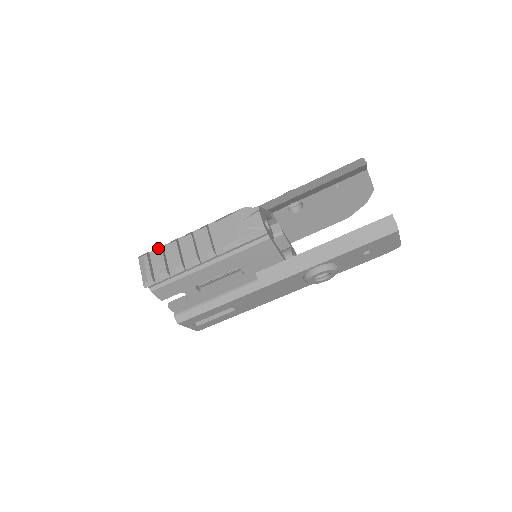
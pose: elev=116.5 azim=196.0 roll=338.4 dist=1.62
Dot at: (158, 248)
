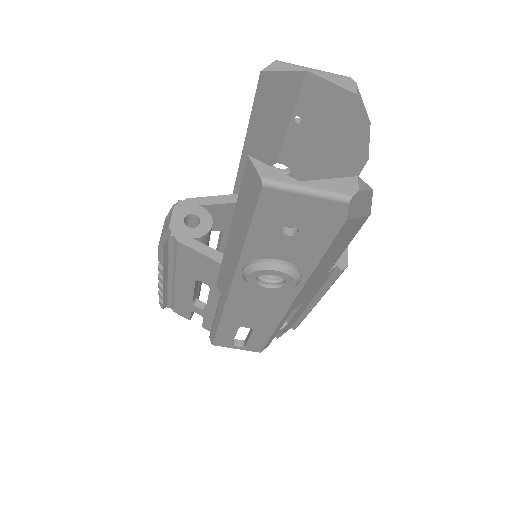
Dot at: occluded
